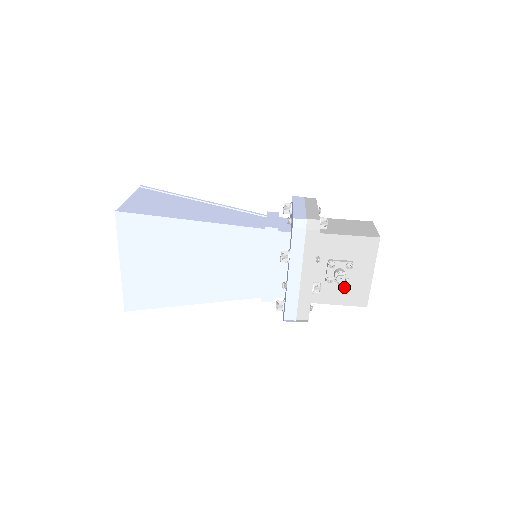
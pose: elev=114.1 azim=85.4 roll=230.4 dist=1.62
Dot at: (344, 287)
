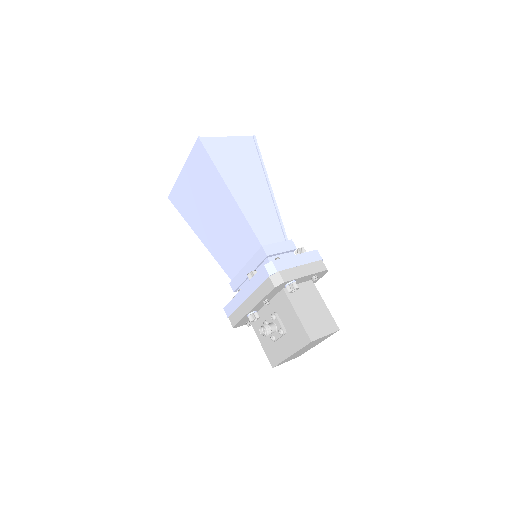
Dot at: occluded
